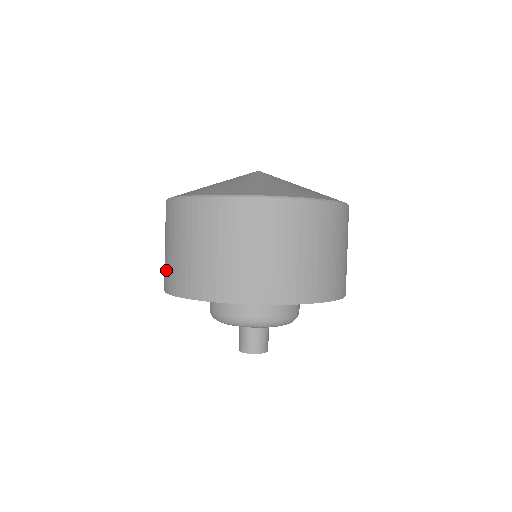
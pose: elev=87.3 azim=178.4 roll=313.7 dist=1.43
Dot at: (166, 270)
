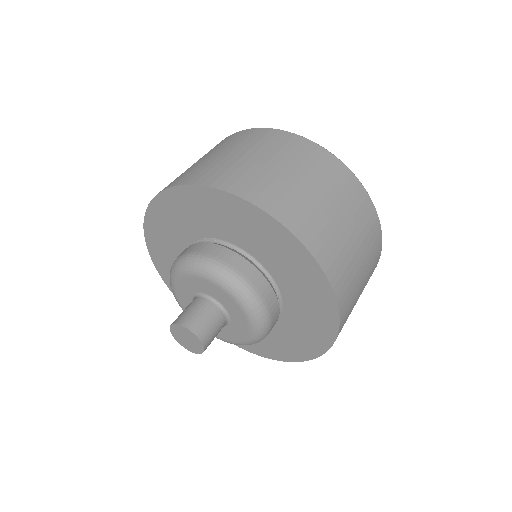
Dot at: occluded
